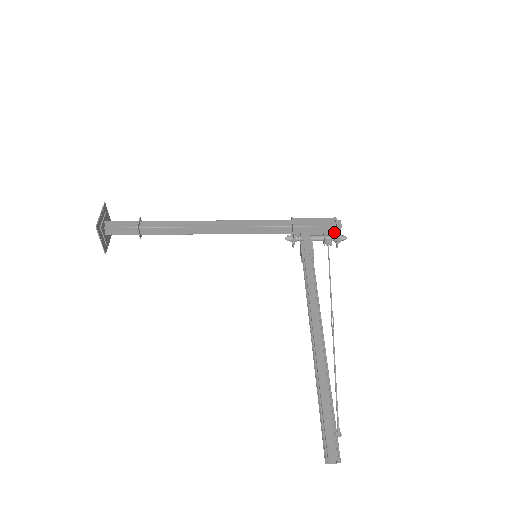
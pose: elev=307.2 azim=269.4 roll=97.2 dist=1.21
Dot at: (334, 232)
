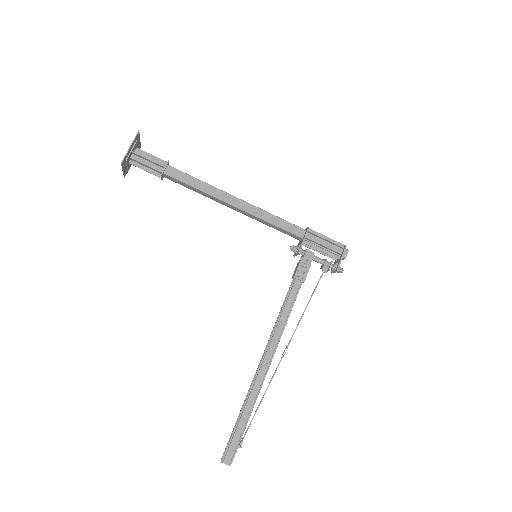
Dot at: occluded
